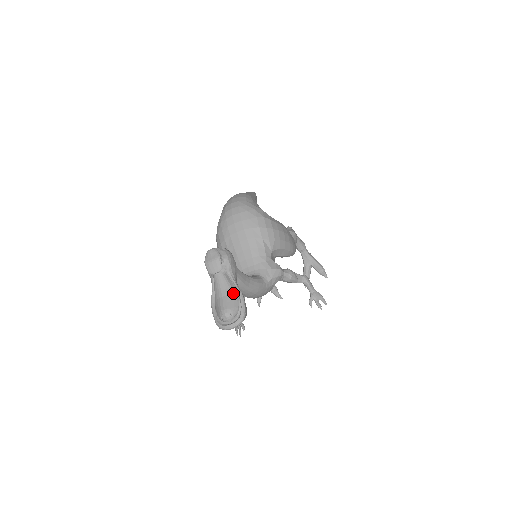
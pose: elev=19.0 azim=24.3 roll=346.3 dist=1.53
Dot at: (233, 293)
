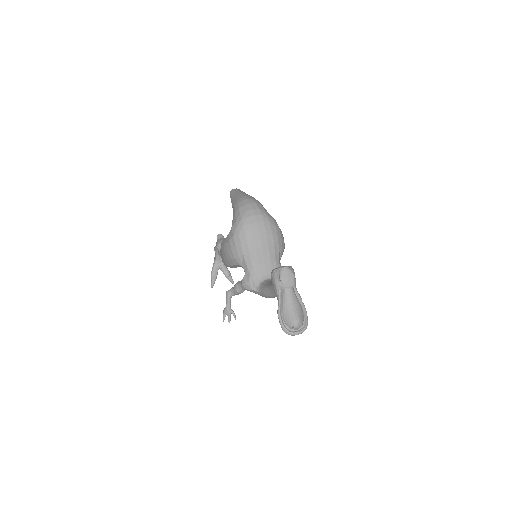
Dot at: (300, 306)
